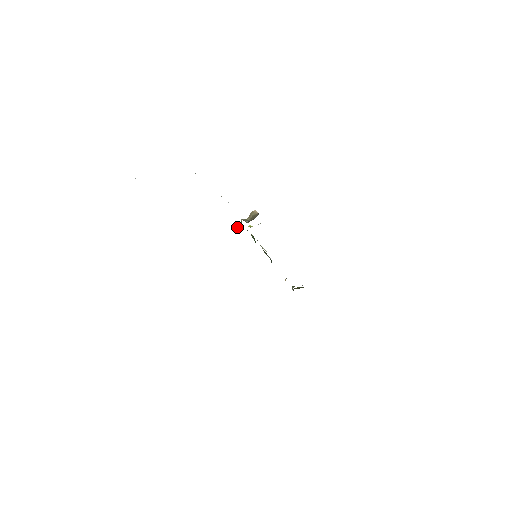
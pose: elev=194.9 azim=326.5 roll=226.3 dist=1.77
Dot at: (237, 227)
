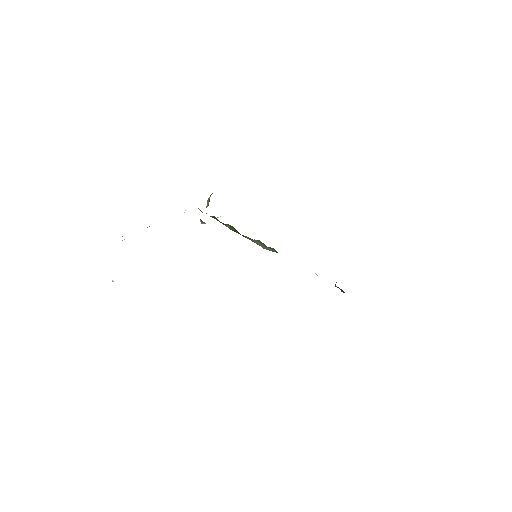
Dot at: occluded
